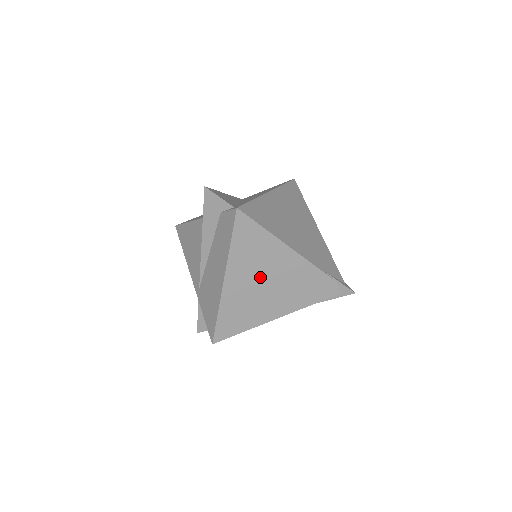
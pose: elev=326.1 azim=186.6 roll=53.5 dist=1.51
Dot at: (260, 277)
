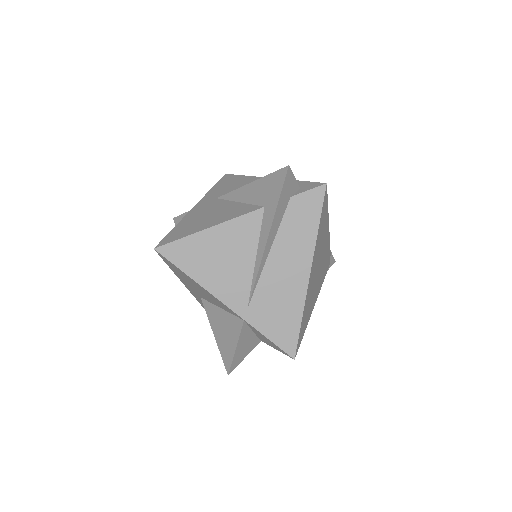
Dot at: (318, 261)
